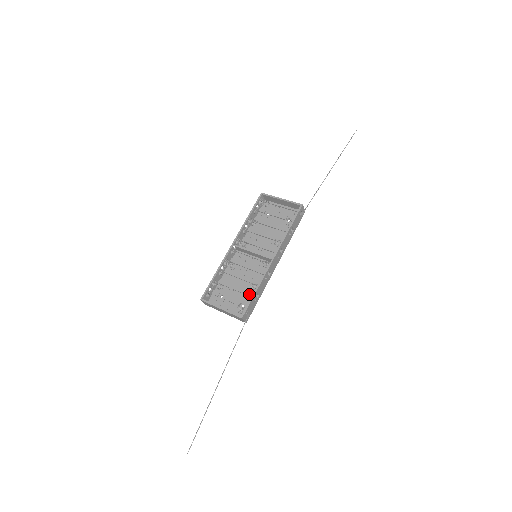
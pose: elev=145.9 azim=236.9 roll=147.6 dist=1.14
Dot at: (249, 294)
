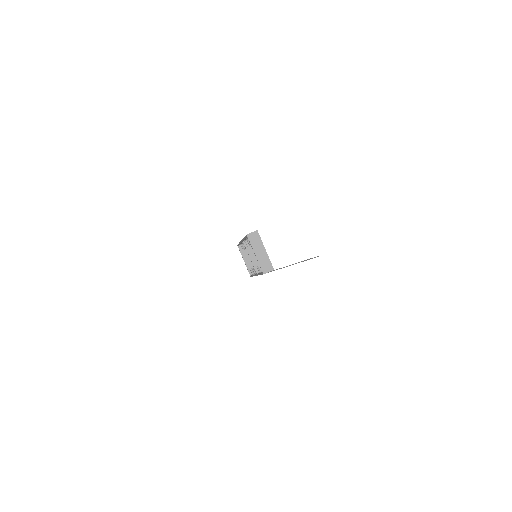
Dot at: occluded
